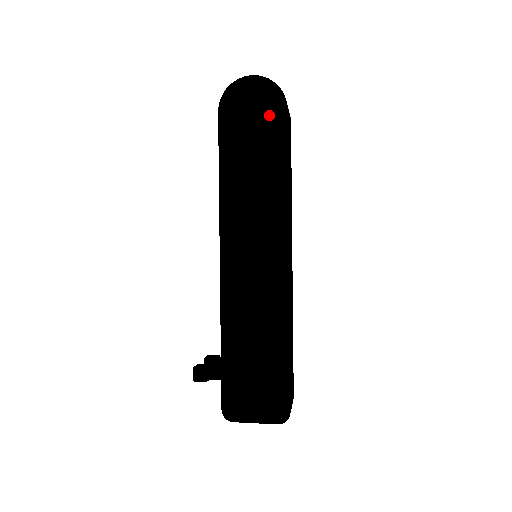
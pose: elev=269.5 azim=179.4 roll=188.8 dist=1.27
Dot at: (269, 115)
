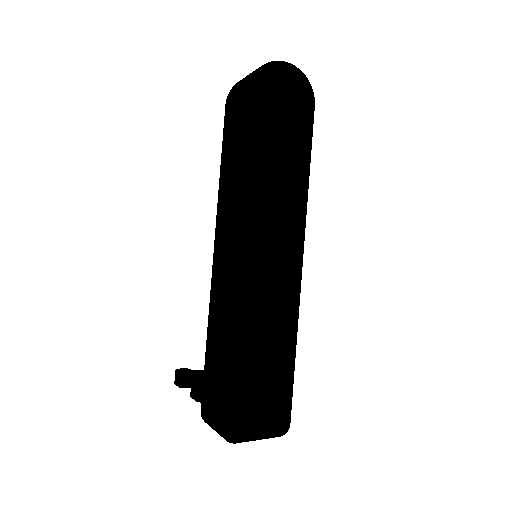
Dot at: (305, 111)
